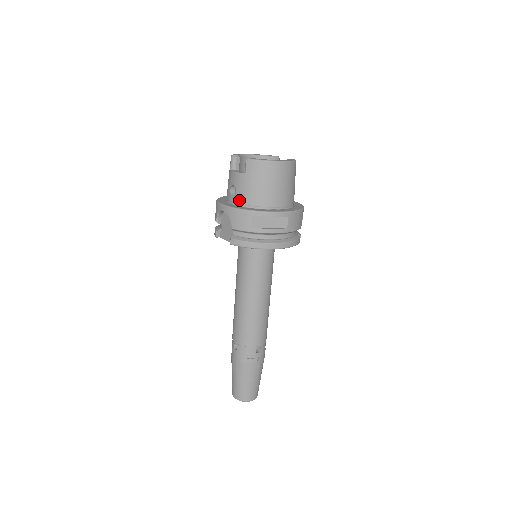
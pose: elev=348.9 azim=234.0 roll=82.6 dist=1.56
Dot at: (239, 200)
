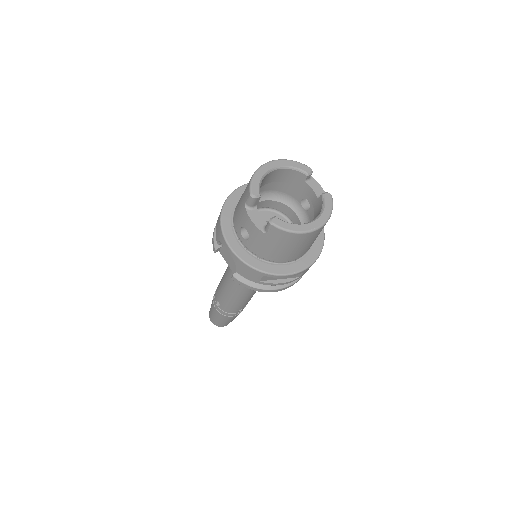
Dot at: (250, 248)
